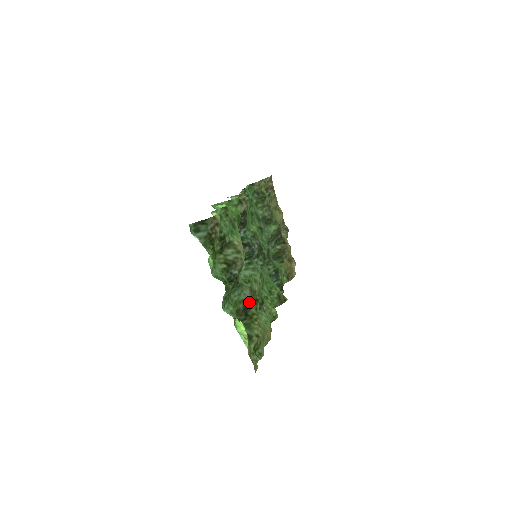
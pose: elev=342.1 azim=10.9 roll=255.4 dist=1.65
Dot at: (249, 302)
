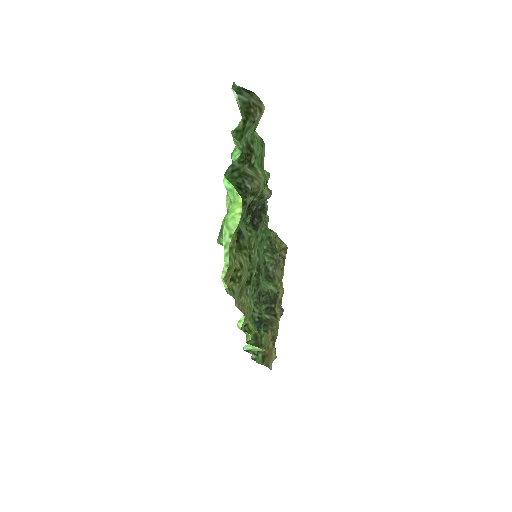
Dot at: (245, 236)
